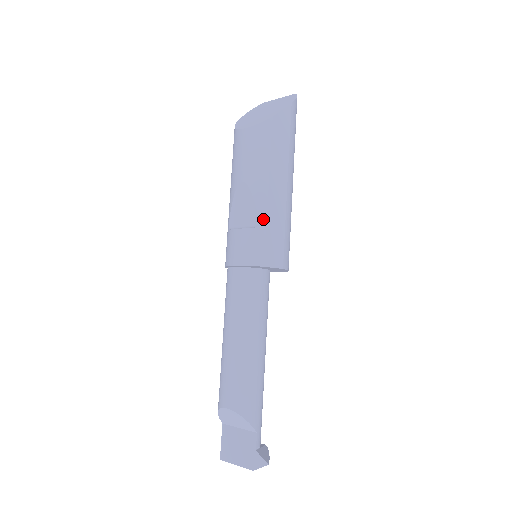
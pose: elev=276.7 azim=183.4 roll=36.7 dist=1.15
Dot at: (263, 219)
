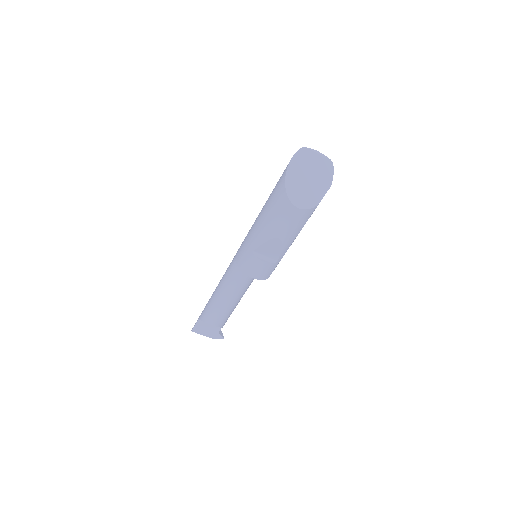
Dot at: occluded
